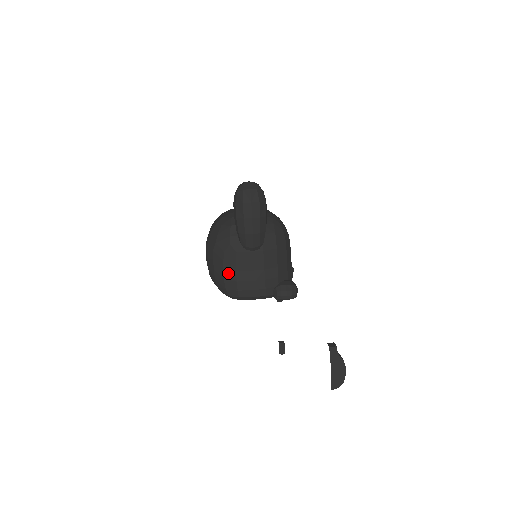
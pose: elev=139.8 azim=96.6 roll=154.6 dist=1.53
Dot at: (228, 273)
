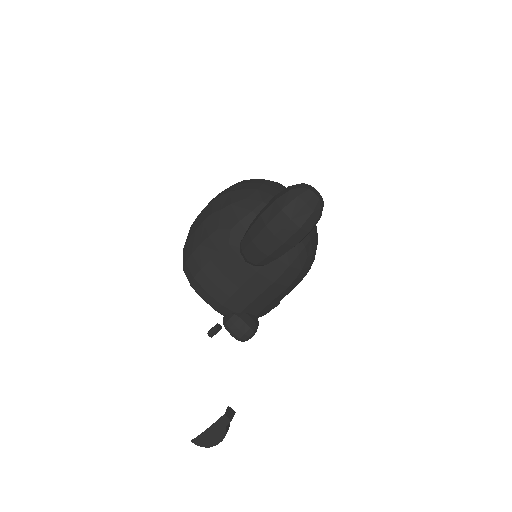
Dot at: (202, 252)
